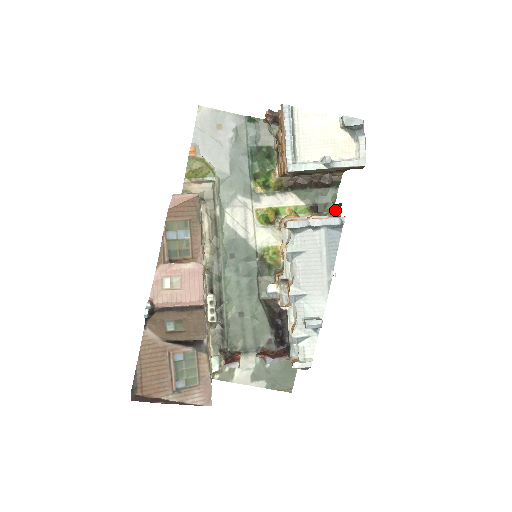
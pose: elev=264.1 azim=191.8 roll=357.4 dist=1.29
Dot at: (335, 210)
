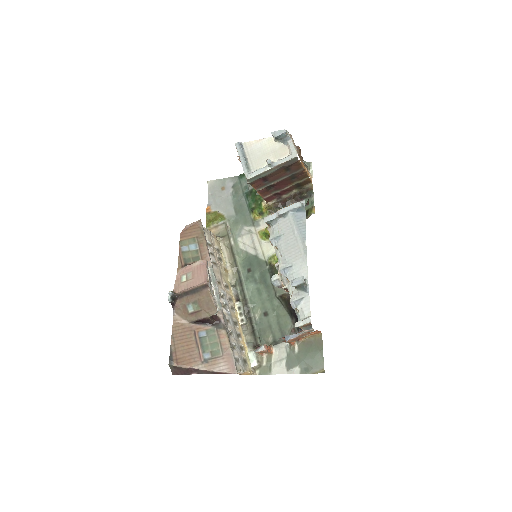
Dot at: (305, 205)
